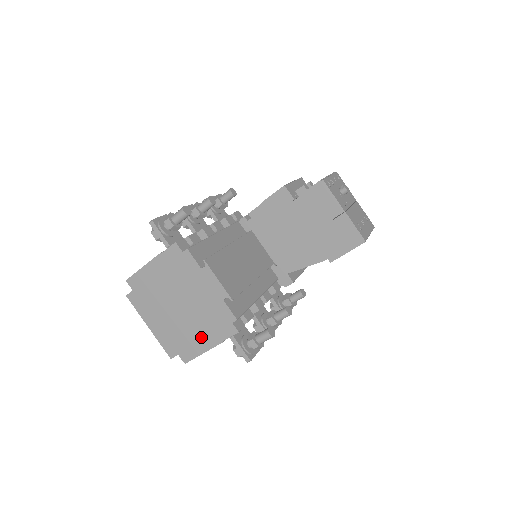
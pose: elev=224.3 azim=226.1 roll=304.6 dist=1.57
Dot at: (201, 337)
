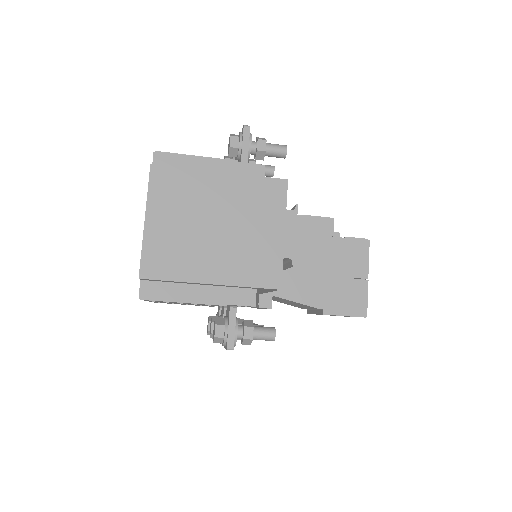
Dot at: (214, 279)
